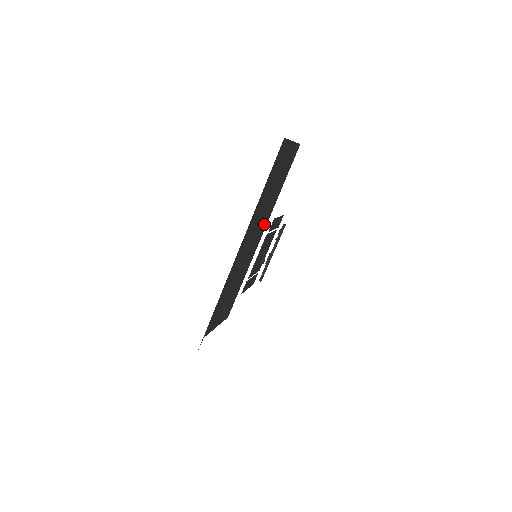
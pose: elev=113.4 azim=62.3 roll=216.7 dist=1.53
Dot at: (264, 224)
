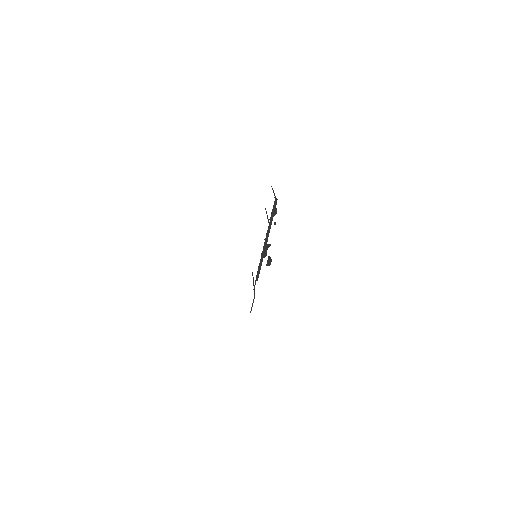
Dot at: occluded
